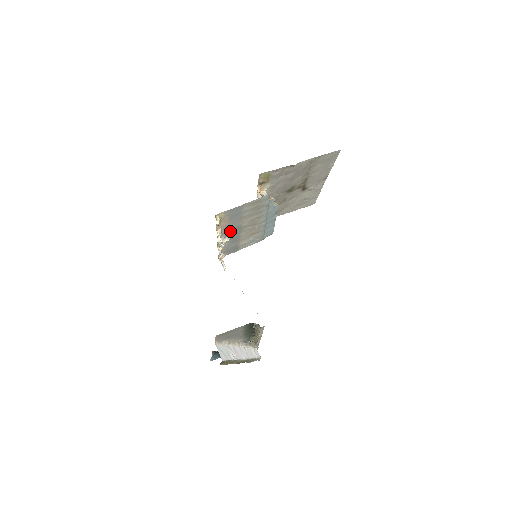
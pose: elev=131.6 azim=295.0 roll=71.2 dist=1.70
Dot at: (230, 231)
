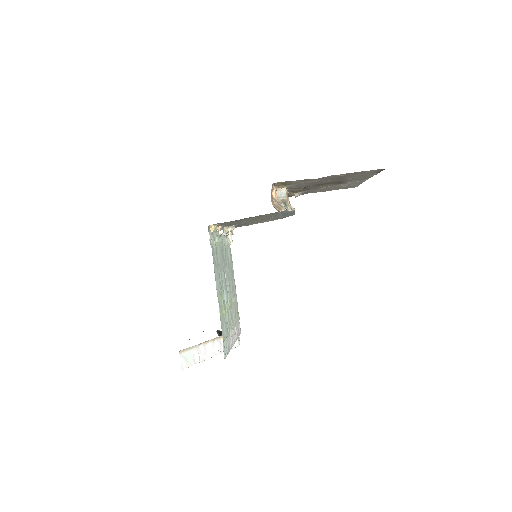
Dot at: (234, 224)
